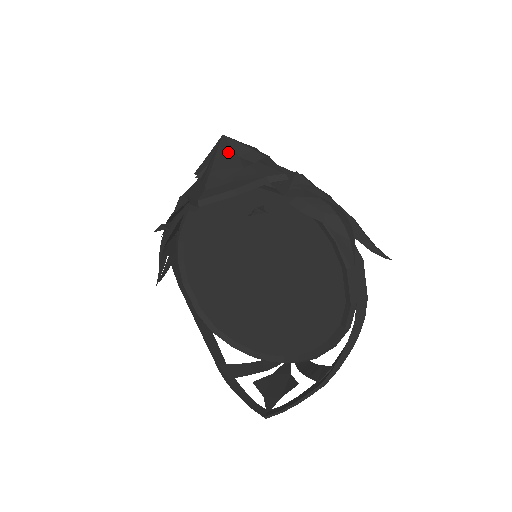
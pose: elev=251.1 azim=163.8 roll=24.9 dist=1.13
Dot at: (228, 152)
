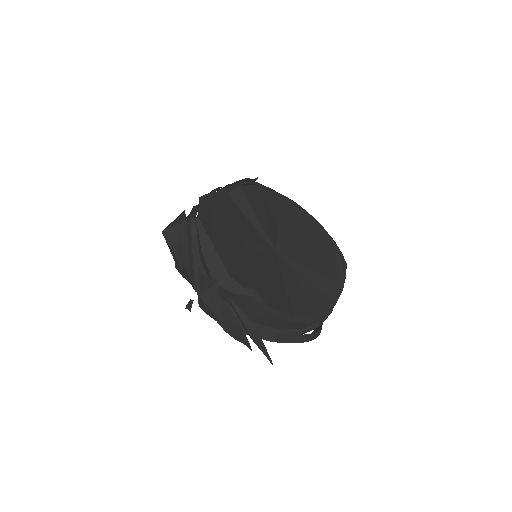
Dot at: occluded
